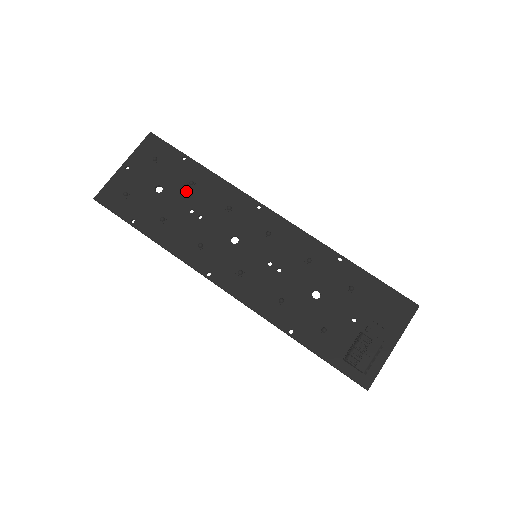
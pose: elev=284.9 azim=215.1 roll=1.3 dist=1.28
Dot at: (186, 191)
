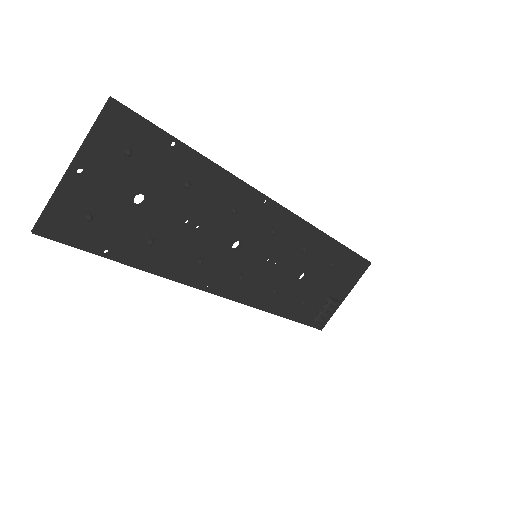
Dot at: (179, 197)
